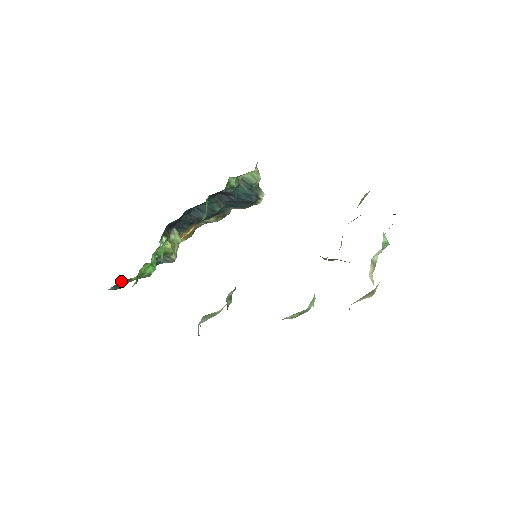
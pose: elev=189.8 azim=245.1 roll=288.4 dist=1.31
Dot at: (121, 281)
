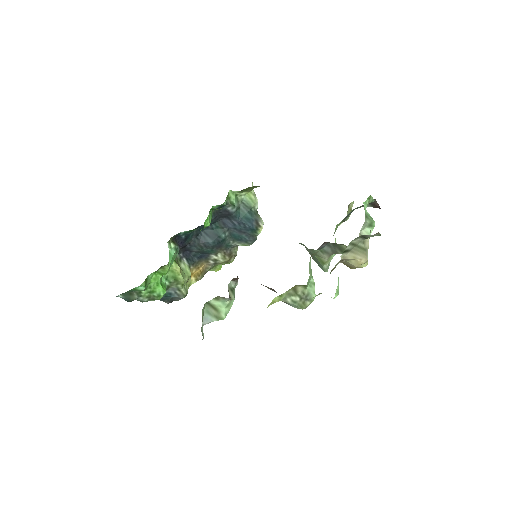
Dot at: (131, 292)
